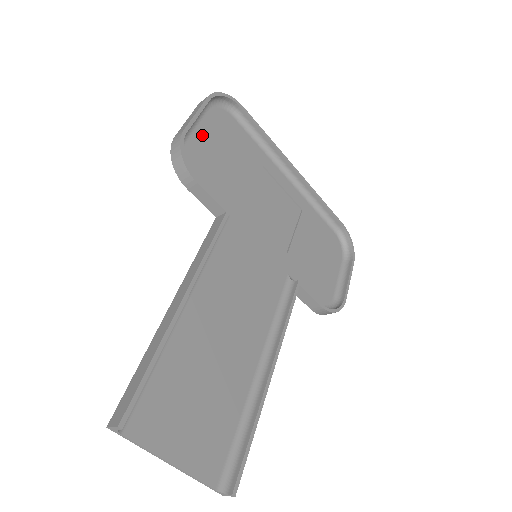
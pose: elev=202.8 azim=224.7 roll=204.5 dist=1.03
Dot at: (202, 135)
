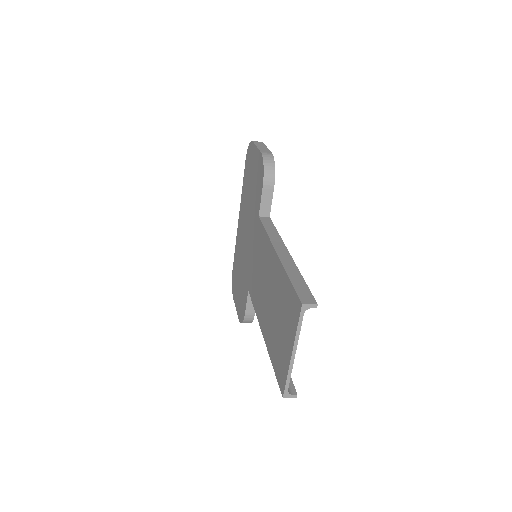
Dot at: occluded
